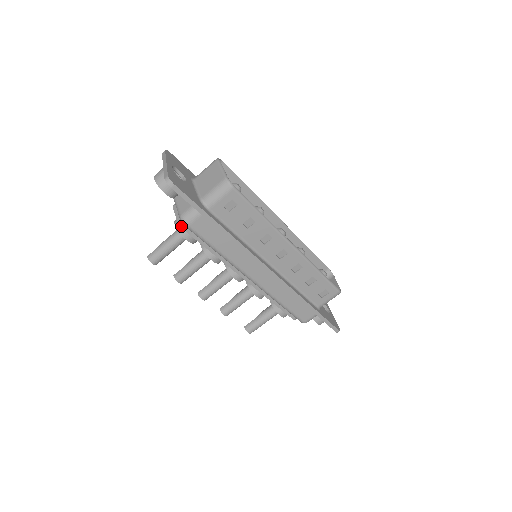
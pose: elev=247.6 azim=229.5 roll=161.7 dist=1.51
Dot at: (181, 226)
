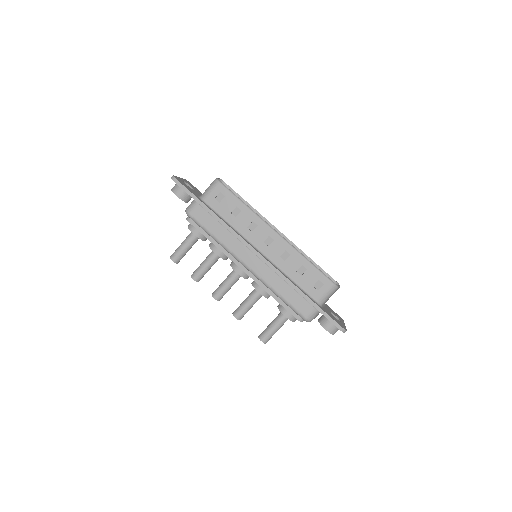
Dot at: (188, 220)
